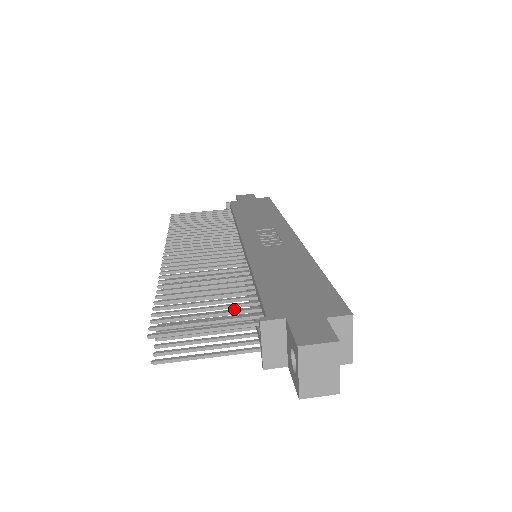
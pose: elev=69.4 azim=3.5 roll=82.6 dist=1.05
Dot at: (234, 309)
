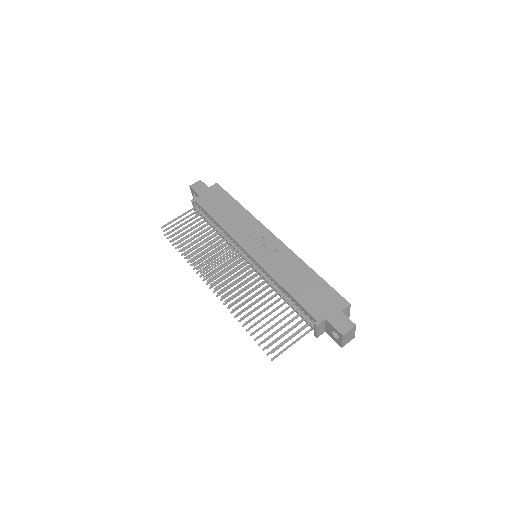
Dot at: occluded
